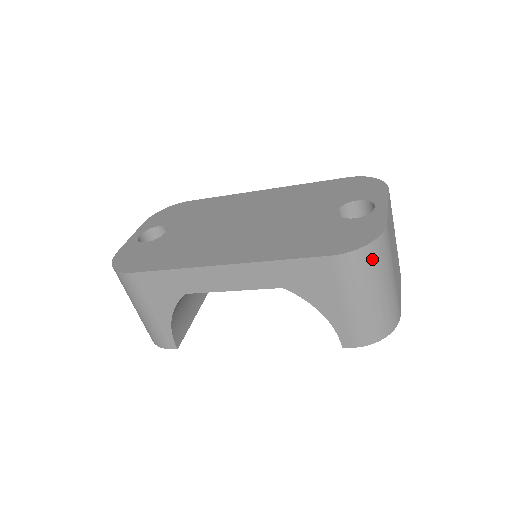
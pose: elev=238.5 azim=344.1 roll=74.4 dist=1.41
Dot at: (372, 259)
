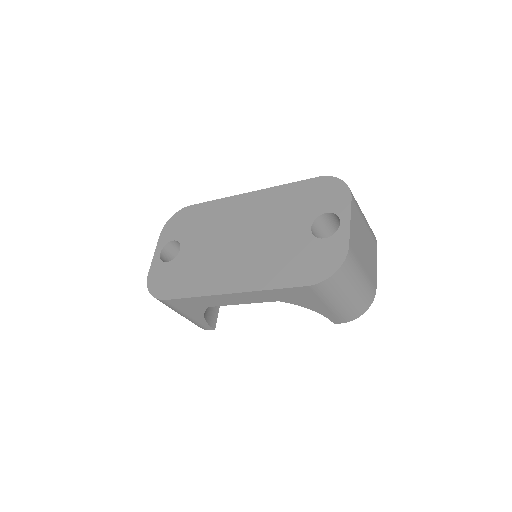
Dot at: (341, 279)
